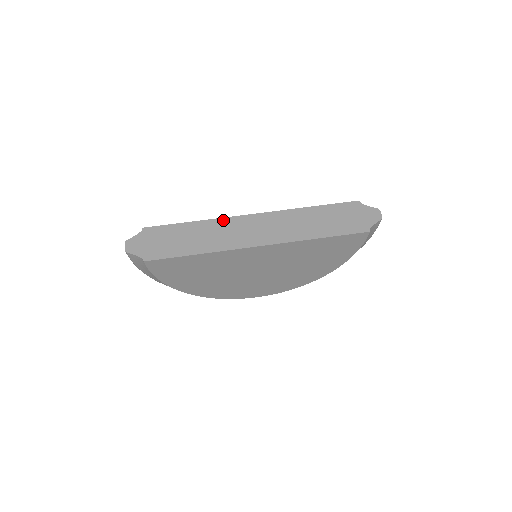
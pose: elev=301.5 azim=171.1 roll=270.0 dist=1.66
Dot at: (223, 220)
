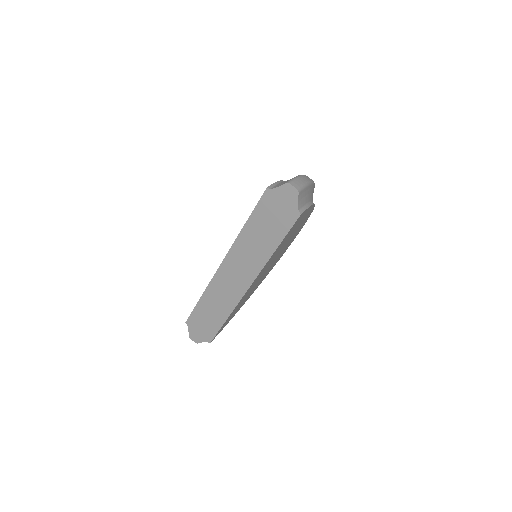
Dot at: (211, 285)
